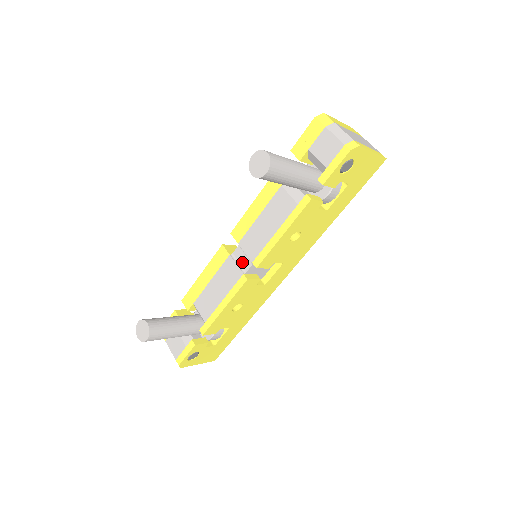
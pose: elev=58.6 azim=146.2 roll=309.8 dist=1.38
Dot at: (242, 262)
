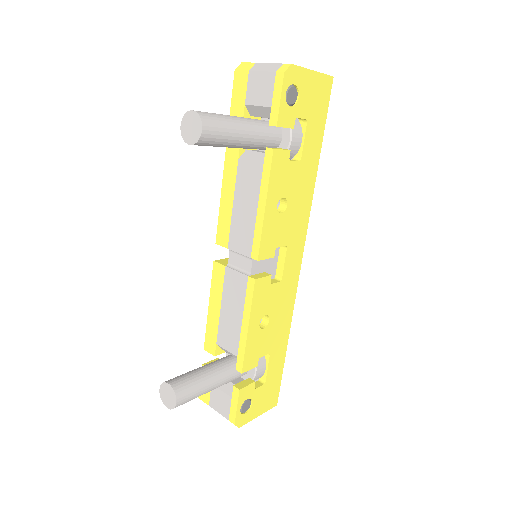
Dot at: (241, 265)
